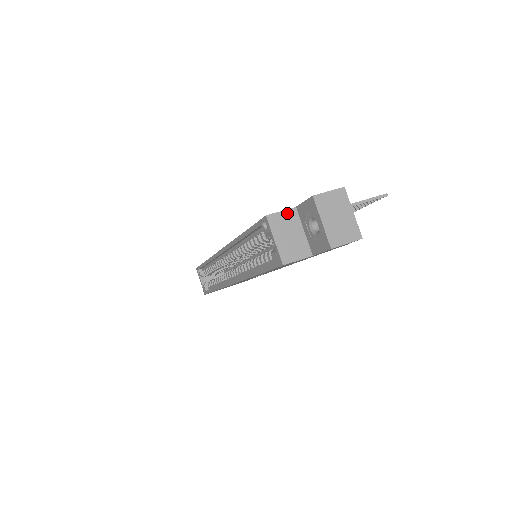
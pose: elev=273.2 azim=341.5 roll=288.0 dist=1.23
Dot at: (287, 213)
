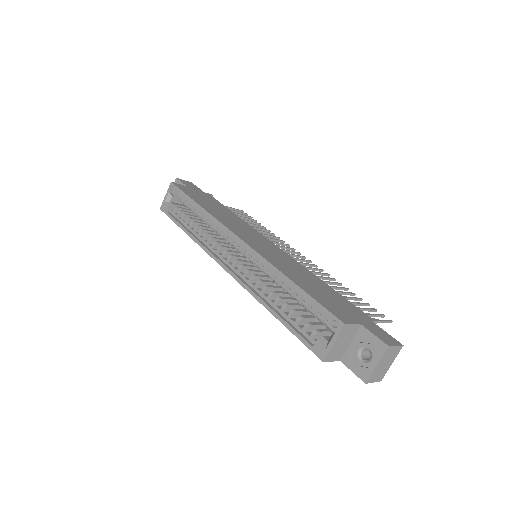
Dot at: (354, 327)
